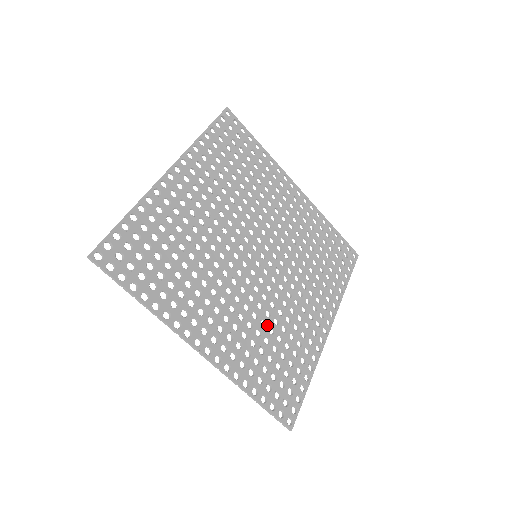
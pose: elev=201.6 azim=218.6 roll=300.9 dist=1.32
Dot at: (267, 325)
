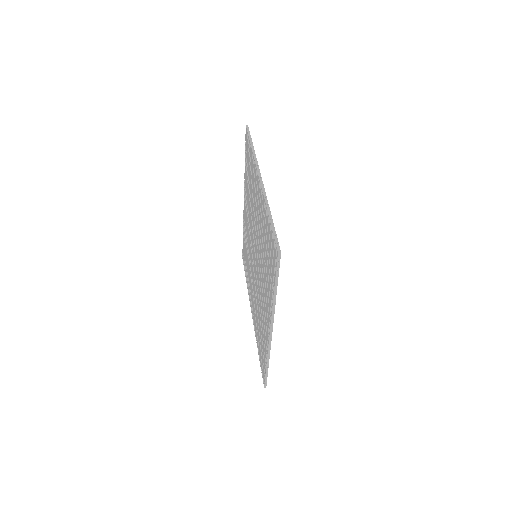
Dot at: occluded
